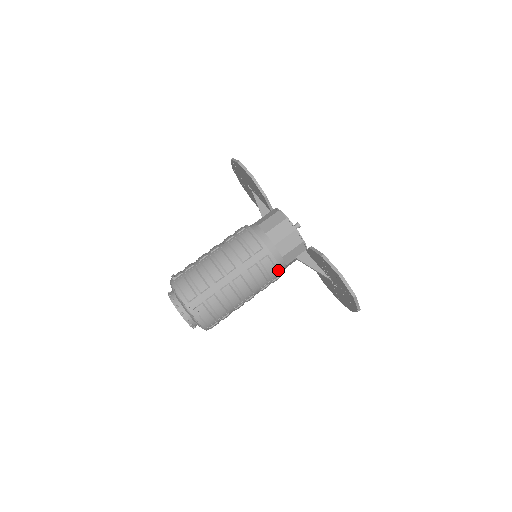
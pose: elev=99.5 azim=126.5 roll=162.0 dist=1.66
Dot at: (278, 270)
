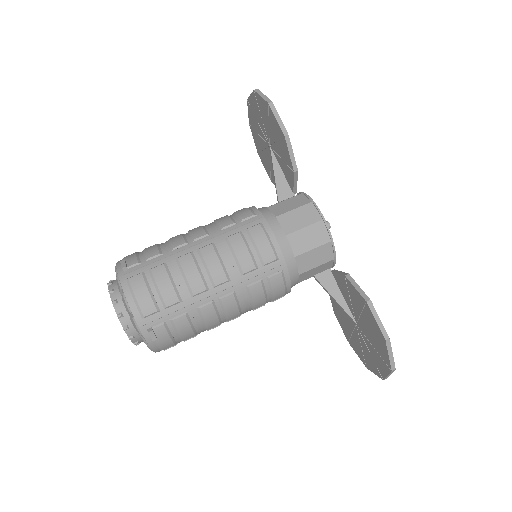
Dot at: (287, 291)
